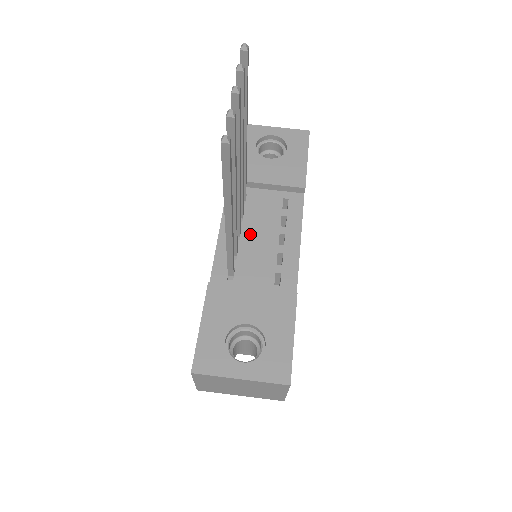
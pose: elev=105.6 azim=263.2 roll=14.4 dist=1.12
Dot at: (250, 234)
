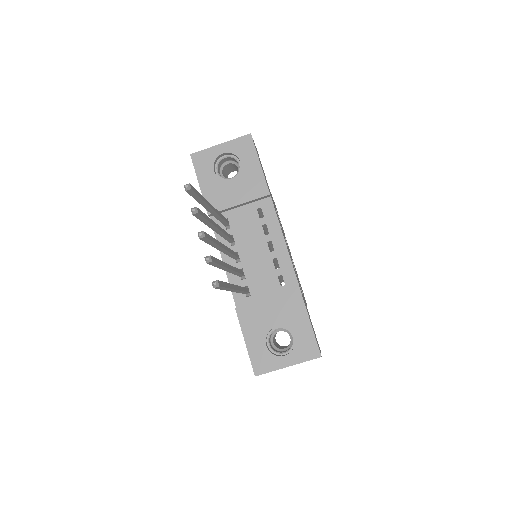
Dot at: (246, 253)
